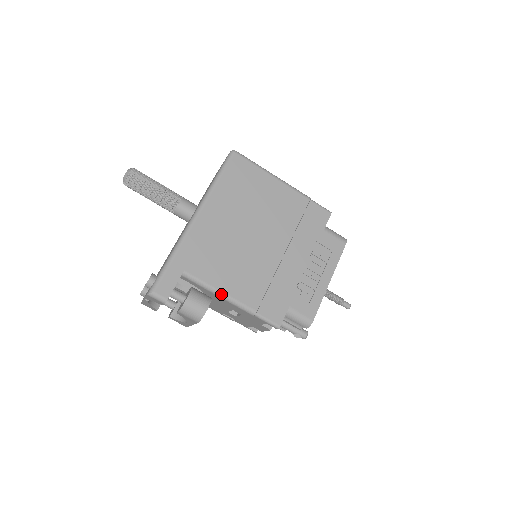
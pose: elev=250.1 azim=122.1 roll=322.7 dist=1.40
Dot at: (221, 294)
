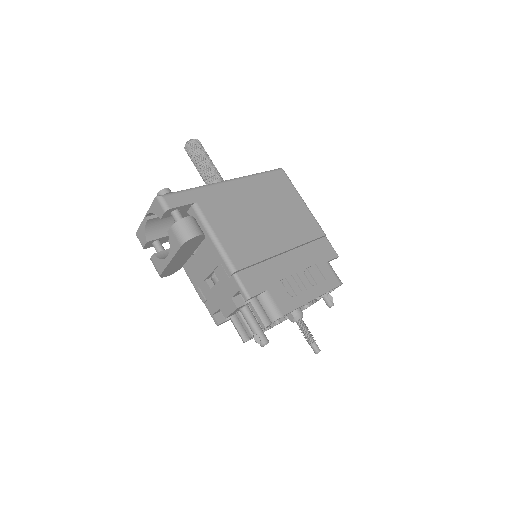
Dot at: (215, 238)
